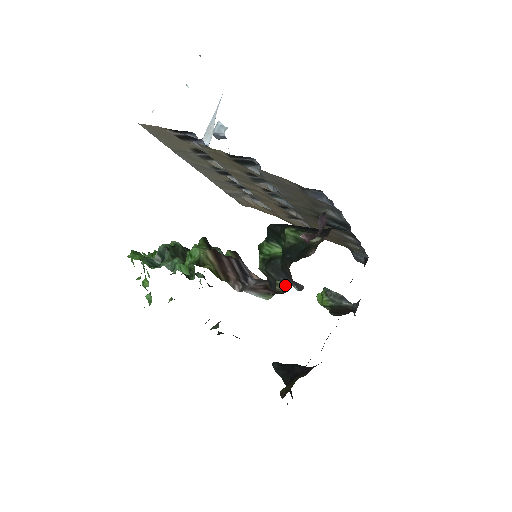
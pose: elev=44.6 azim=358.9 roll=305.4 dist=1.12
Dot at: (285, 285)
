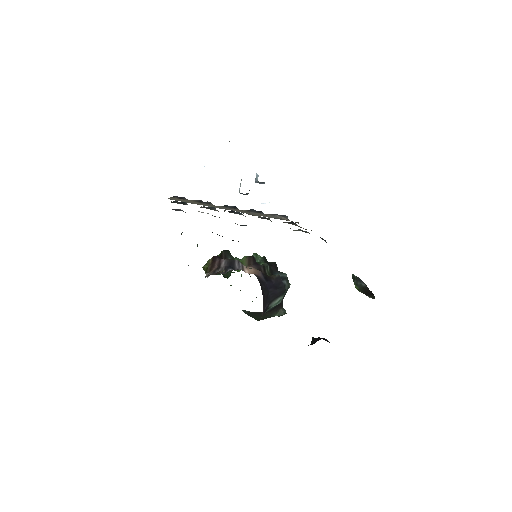
Dot at: occluded
